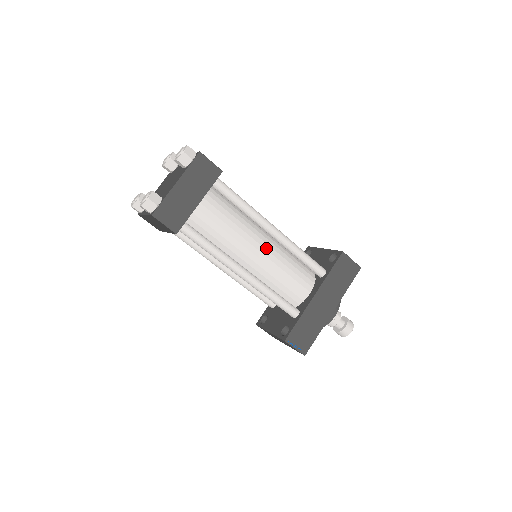
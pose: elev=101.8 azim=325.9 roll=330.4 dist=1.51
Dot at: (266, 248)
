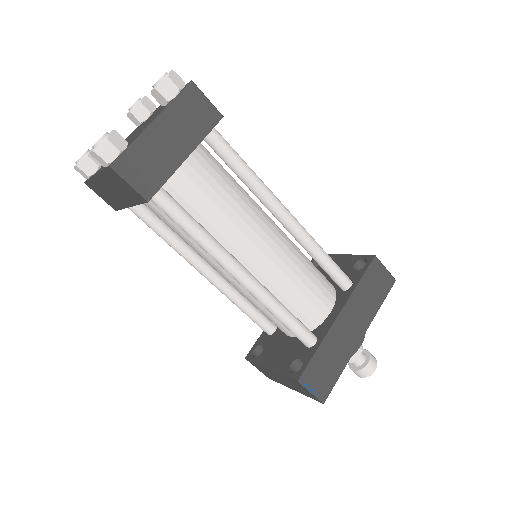
Dot at: (275, 241)
